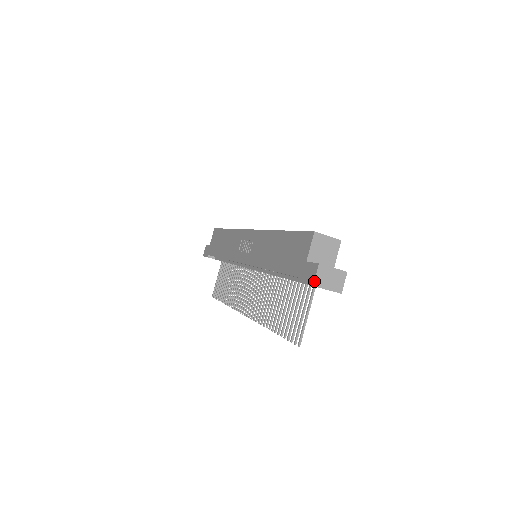
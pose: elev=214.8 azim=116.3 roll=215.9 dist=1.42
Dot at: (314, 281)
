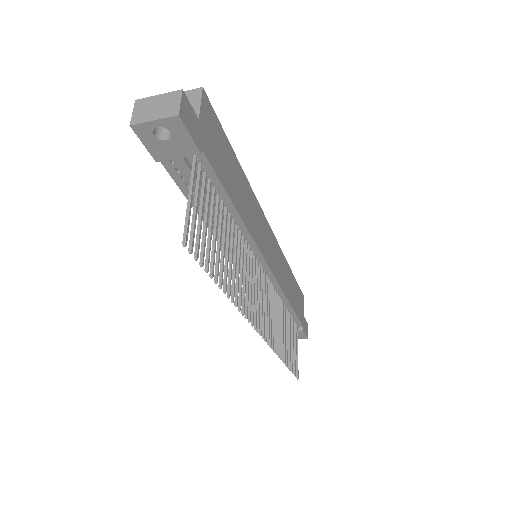
Dot at: (131, 120)
